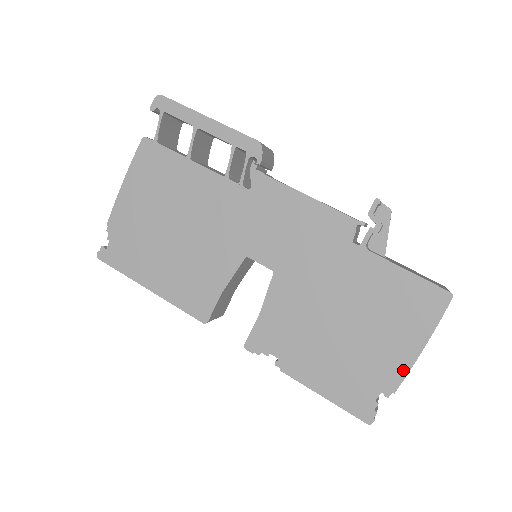
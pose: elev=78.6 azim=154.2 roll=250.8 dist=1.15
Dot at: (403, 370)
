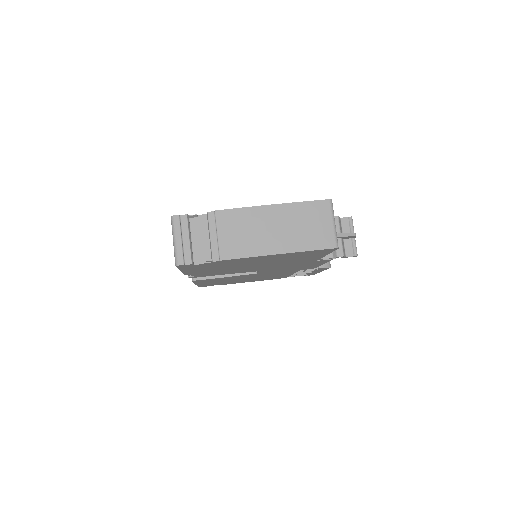
Dot at: (241, 209)
